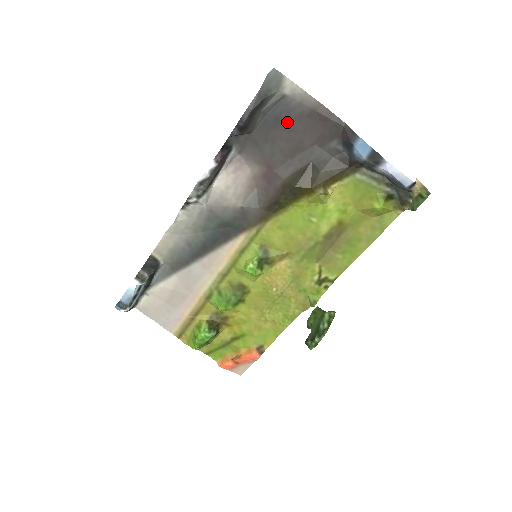
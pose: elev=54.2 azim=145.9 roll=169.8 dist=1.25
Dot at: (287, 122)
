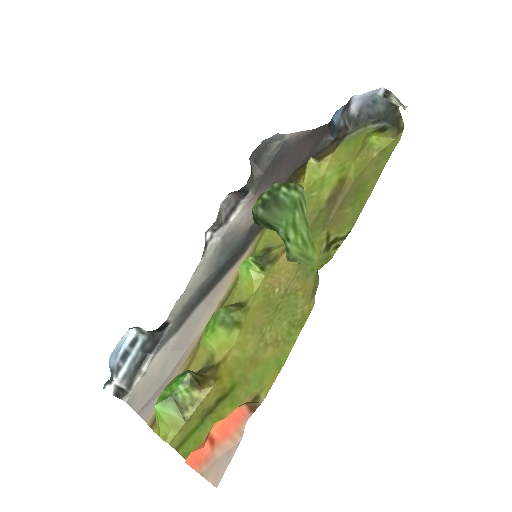
Dot at: (288, 153)
